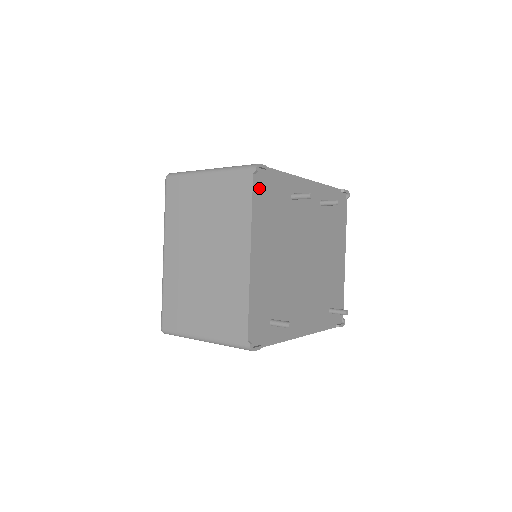
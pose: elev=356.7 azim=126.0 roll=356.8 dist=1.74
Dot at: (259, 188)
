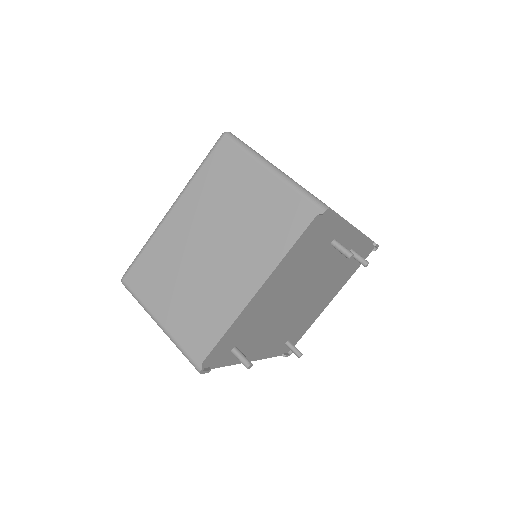
Dot at: (312, 229)
